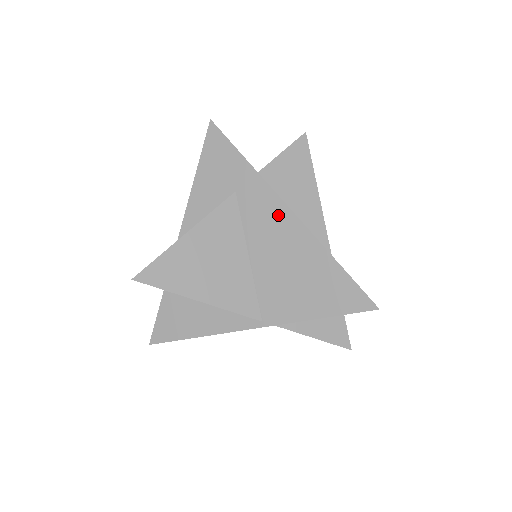
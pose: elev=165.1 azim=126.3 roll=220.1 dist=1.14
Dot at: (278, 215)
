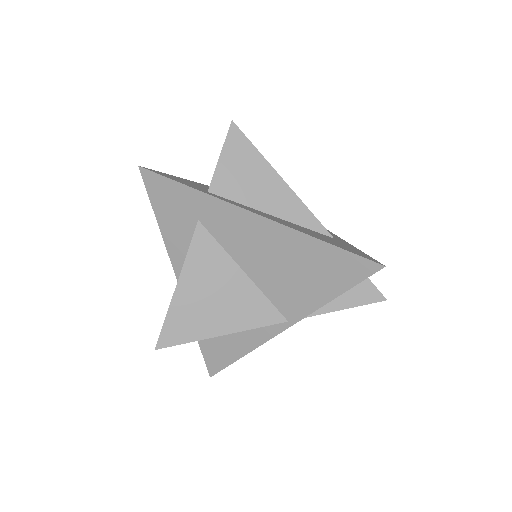
Dot at: (246, 223)
